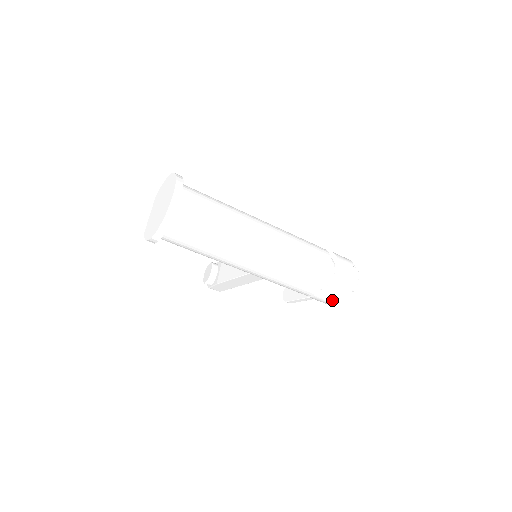
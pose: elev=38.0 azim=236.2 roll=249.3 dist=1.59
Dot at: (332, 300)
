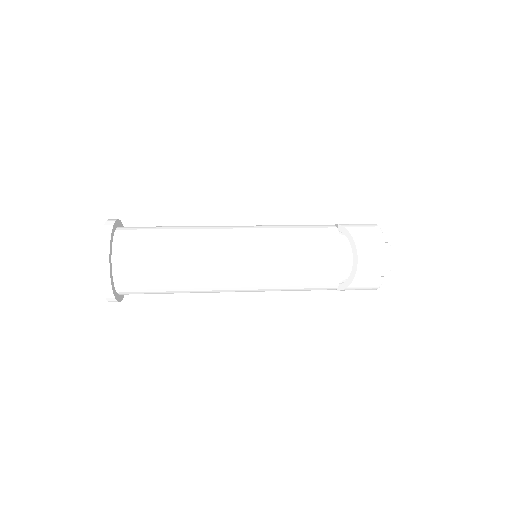
Dot at: (363, 289)
